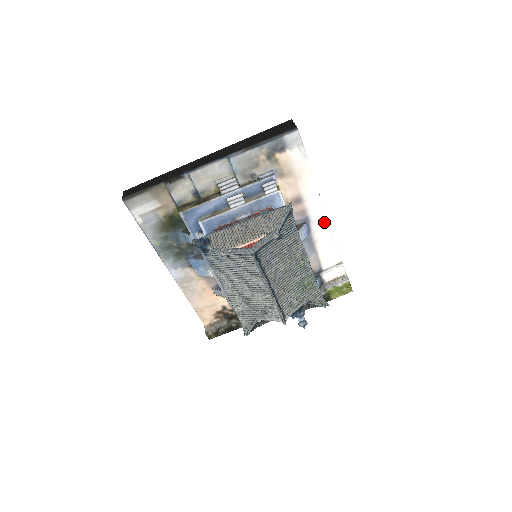
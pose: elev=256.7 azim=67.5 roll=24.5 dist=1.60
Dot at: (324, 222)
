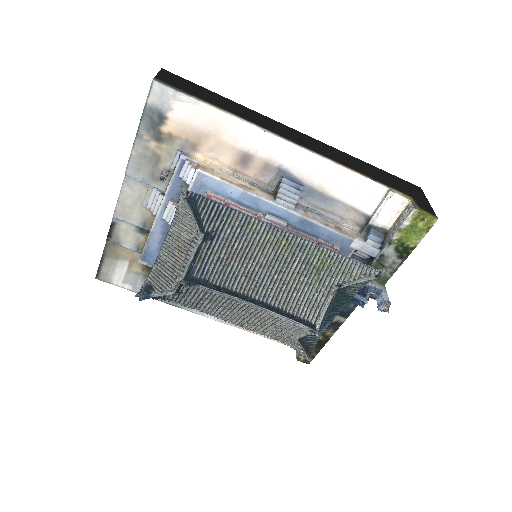
Dot at: (308, 158)
